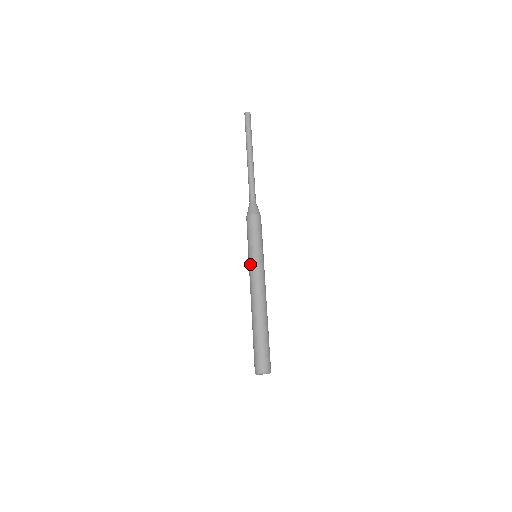
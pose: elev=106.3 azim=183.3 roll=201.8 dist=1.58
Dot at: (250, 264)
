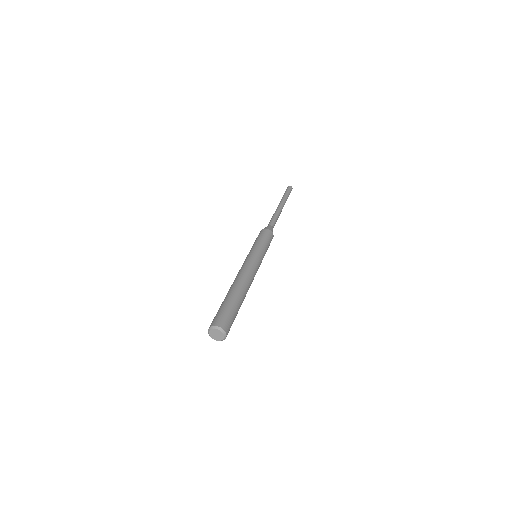
Dot at: occluded
